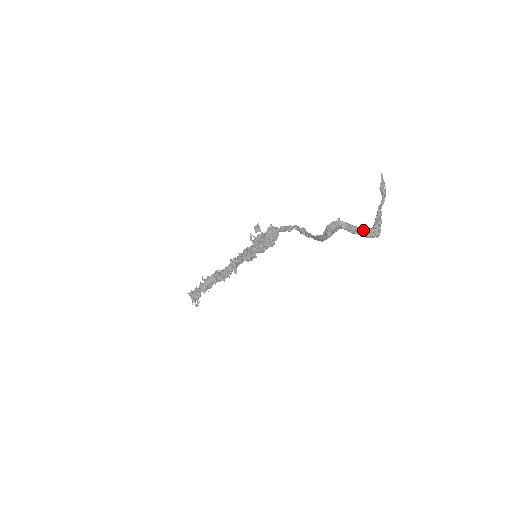
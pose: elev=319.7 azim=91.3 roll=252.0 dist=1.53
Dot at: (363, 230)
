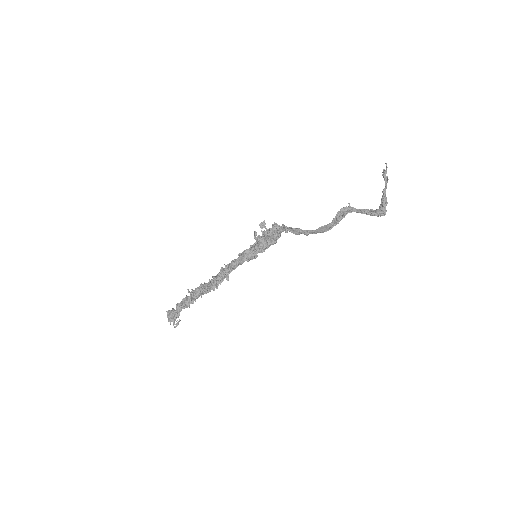
Dot at: (372, 211)
